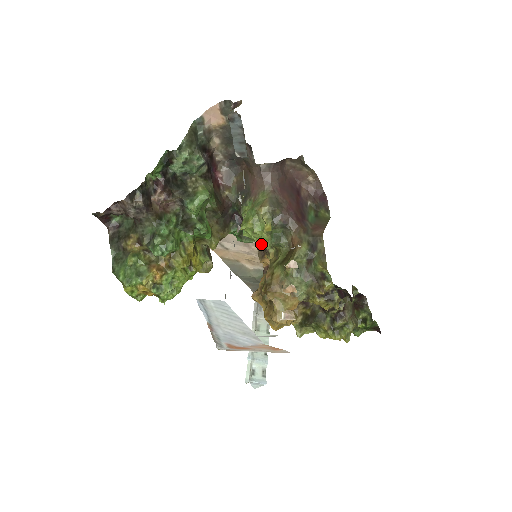
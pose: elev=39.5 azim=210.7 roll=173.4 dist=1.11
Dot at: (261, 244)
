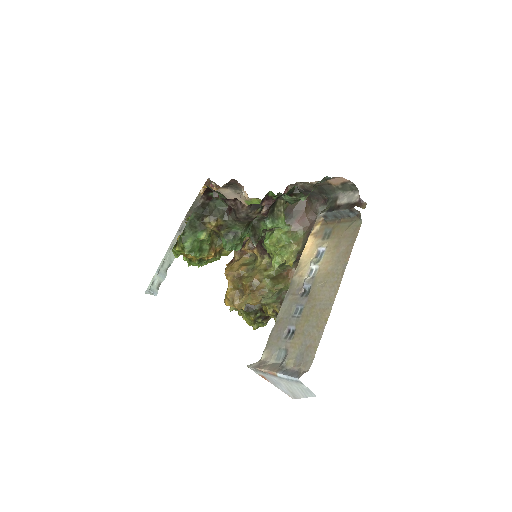
Dot at: (263, 248)
